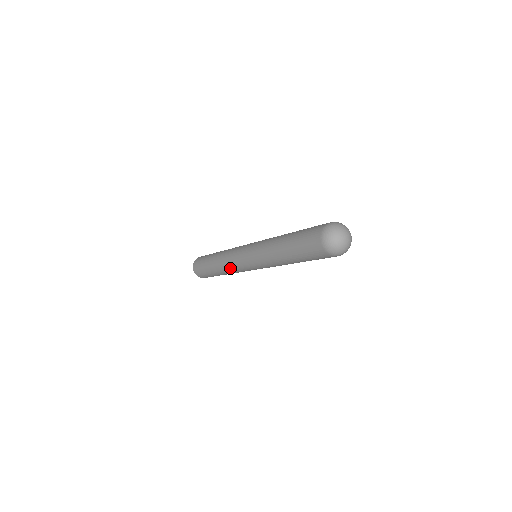
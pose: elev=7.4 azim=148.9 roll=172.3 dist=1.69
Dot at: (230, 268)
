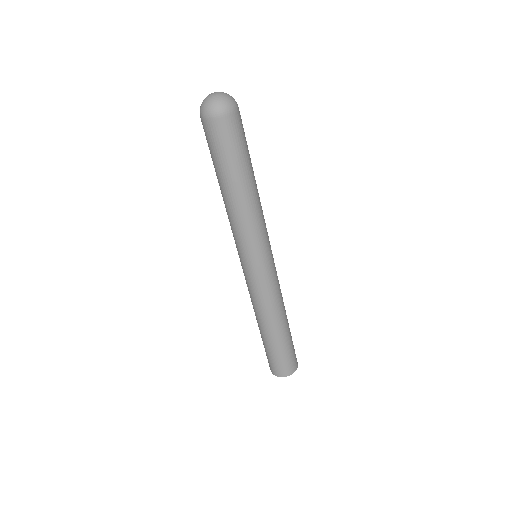
Dot at: (269, 301)
